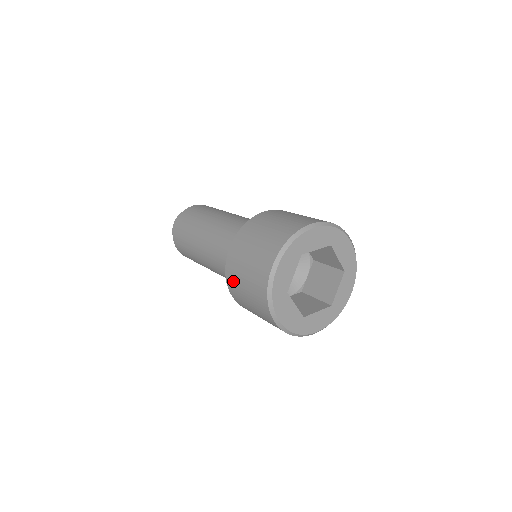
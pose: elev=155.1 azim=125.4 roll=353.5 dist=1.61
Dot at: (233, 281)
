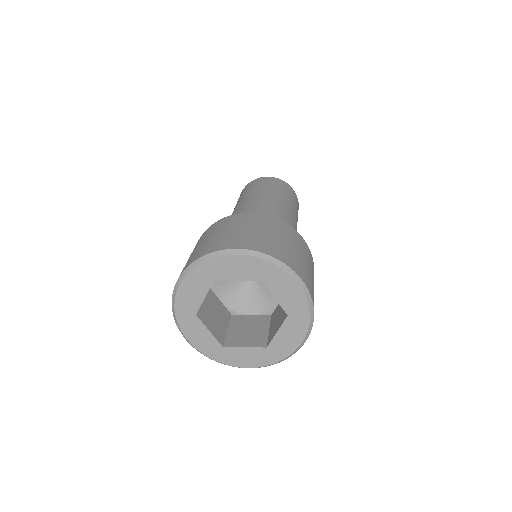
Dot at: occluded
